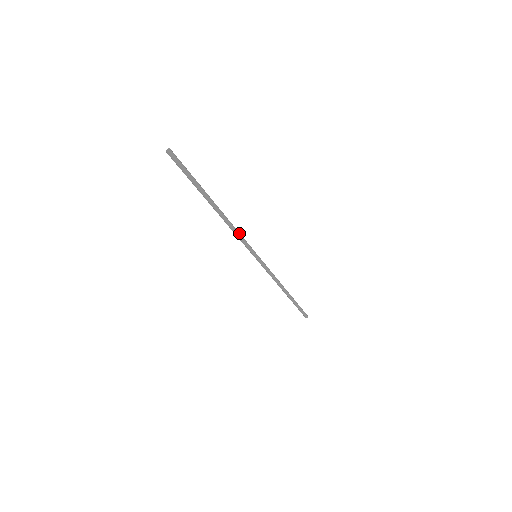
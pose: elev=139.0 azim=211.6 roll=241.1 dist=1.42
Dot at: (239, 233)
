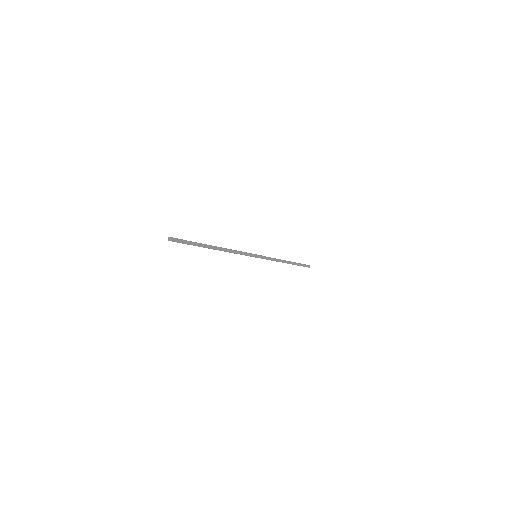
Dot at: (238, 253)
